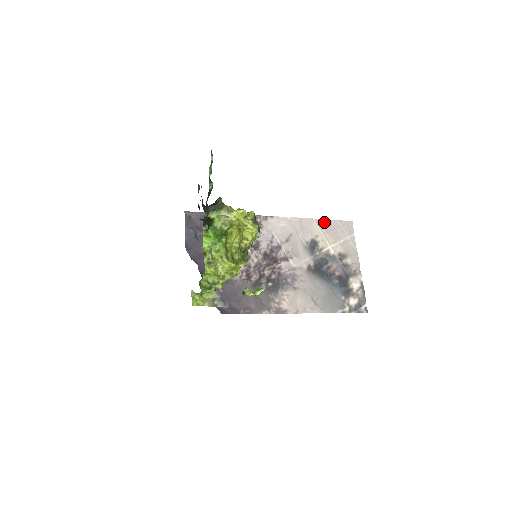
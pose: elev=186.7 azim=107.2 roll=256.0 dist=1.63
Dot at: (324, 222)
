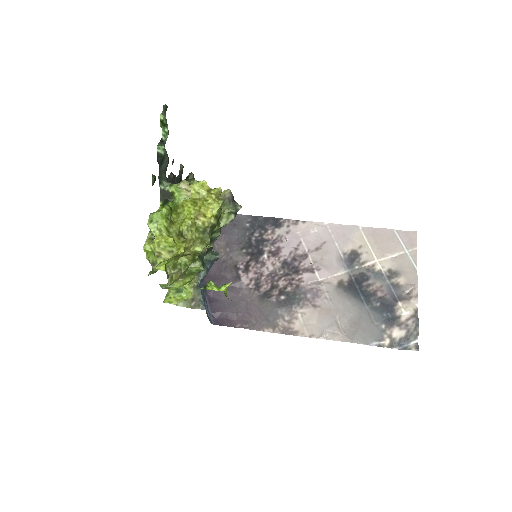
Dot at: (374, 231)
